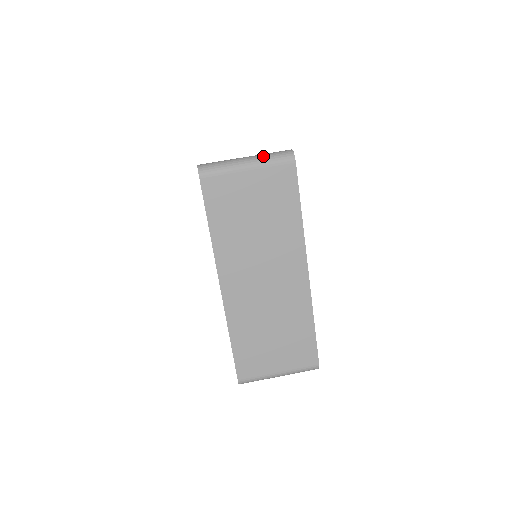
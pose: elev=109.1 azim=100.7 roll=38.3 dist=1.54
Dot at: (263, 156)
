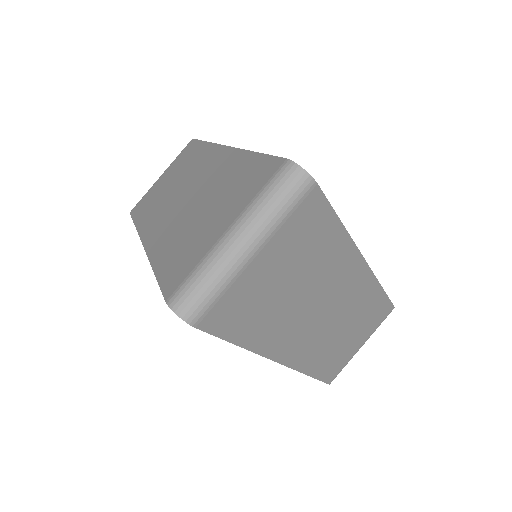
Dot at: (262, 215)
